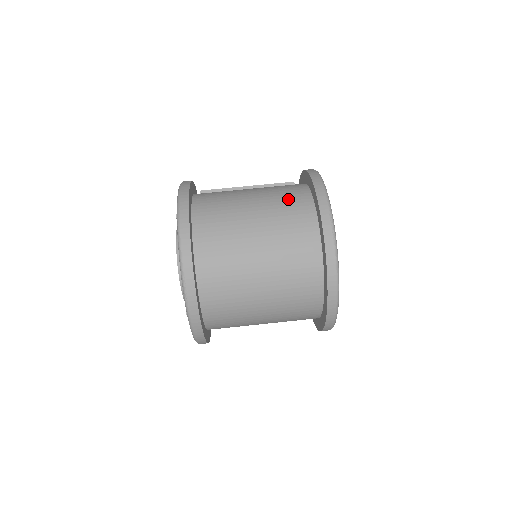
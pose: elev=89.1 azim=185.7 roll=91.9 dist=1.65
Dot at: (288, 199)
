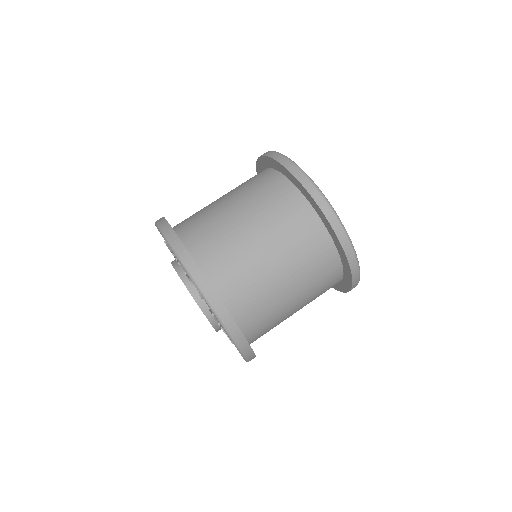
Dot at: (255, 182)
